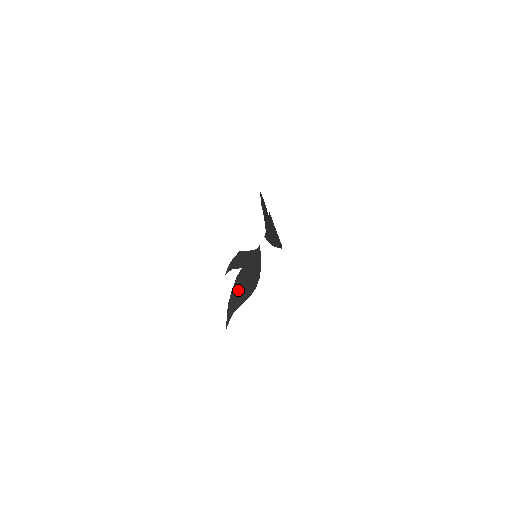
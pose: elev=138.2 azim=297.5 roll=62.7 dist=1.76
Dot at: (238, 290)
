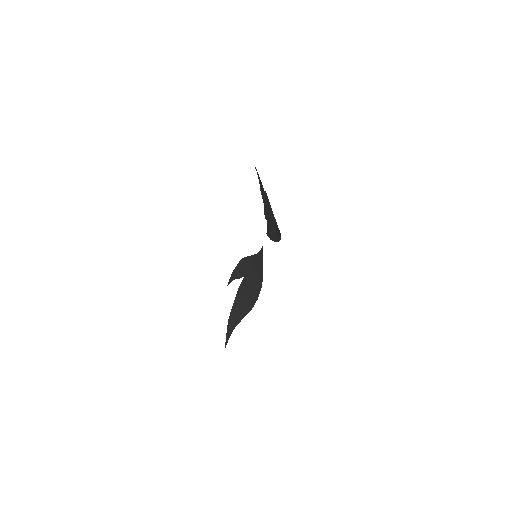
Dot at: (239, 303)
